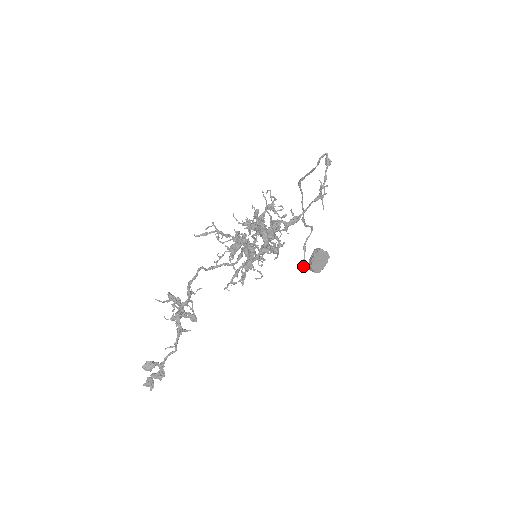
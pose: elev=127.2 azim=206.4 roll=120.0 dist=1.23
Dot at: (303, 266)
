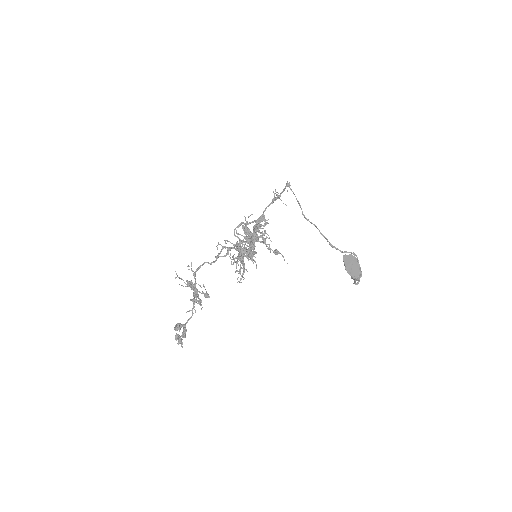
Dot at: (353, 283)
